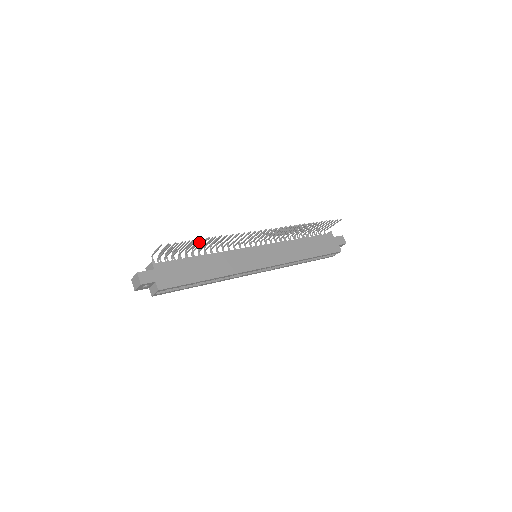
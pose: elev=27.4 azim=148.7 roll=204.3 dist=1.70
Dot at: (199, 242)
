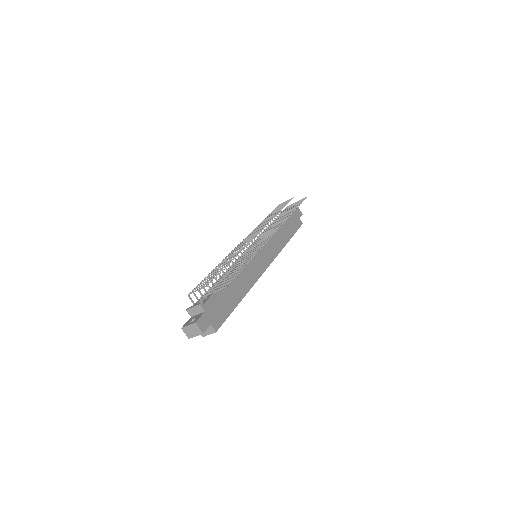
Dot at: occluded
